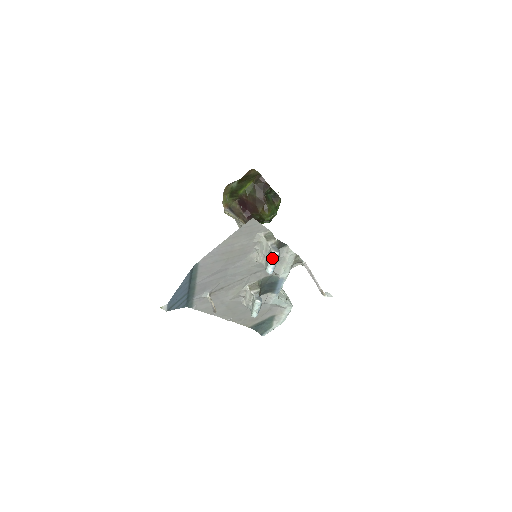
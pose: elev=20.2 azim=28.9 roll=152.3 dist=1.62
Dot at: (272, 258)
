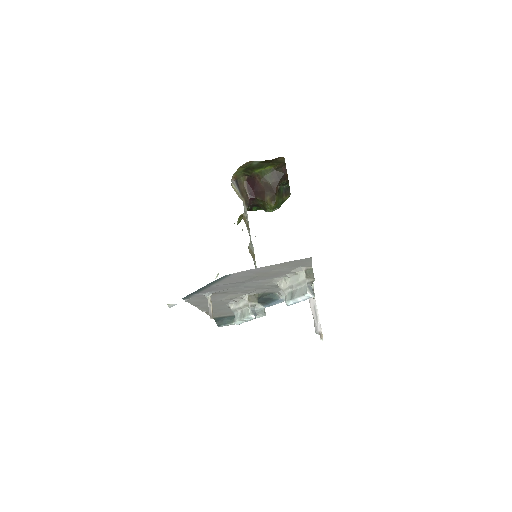
Dot at: (303, 296)
